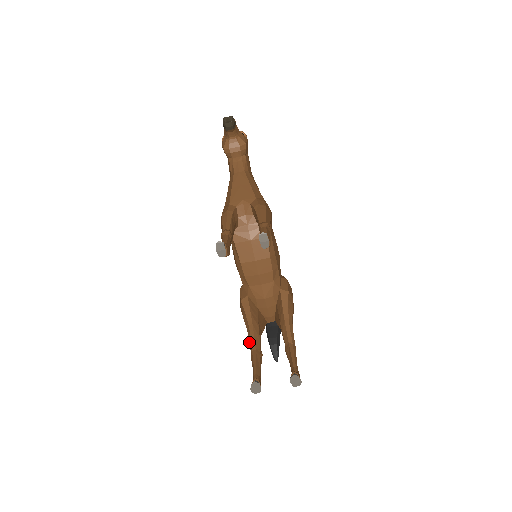
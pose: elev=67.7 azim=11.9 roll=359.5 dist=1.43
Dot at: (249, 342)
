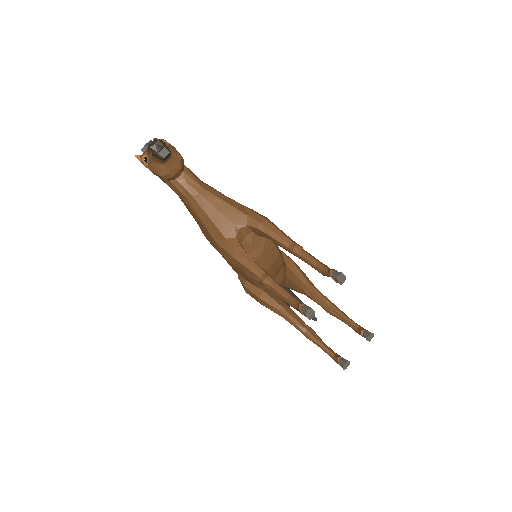
Dot at: occluded
